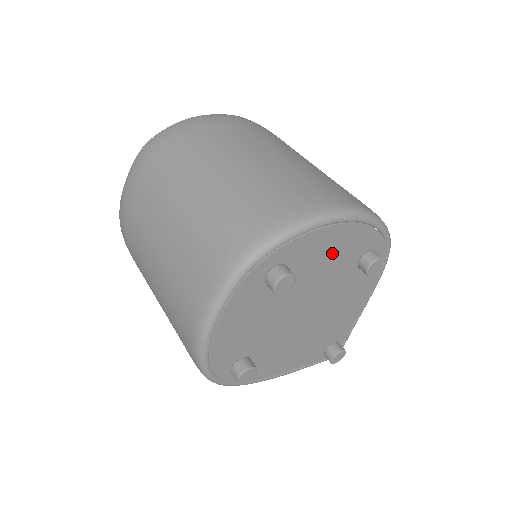
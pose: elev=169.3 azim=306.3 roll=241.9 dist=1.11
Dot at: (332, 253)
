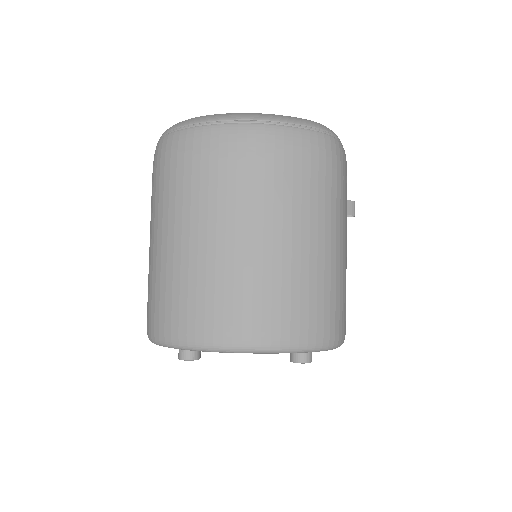
Dot at: occluded
